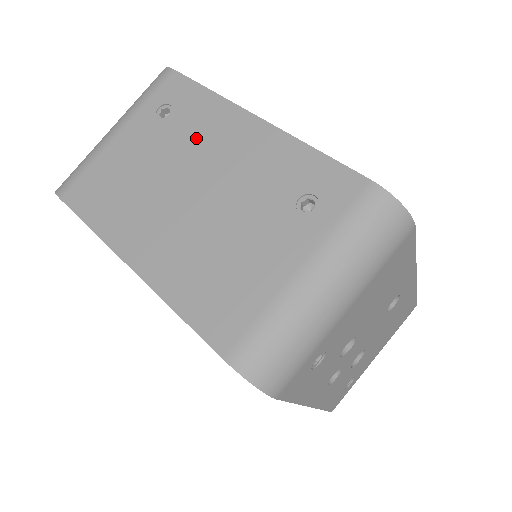
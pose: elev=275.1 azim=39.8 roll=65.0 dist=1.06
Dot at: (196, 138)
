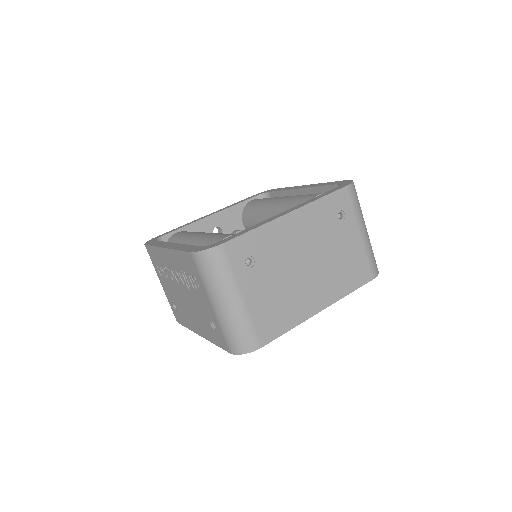
Dot at: (279, 250)
